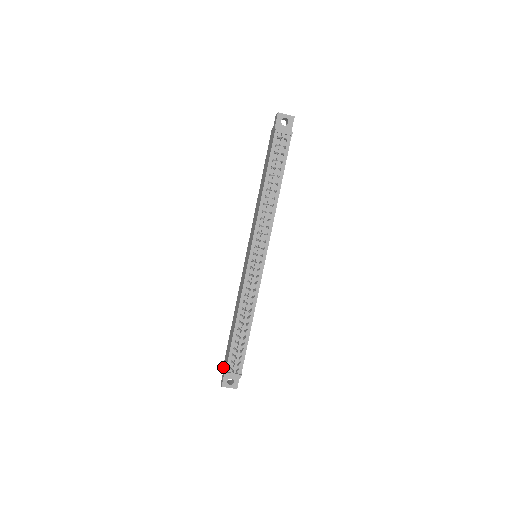
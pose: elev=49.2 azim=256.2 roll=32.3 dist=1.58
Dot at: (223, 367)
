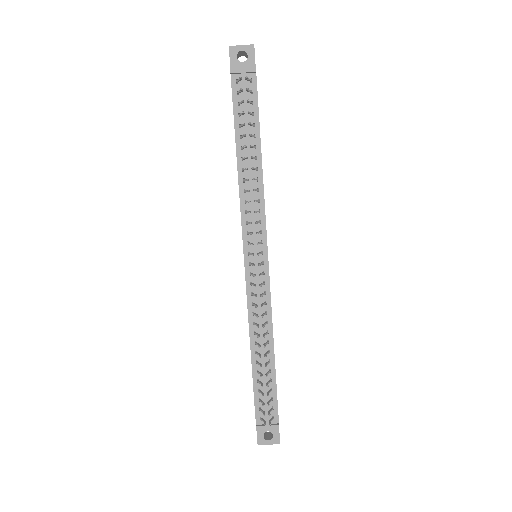
Dot at: occluded
